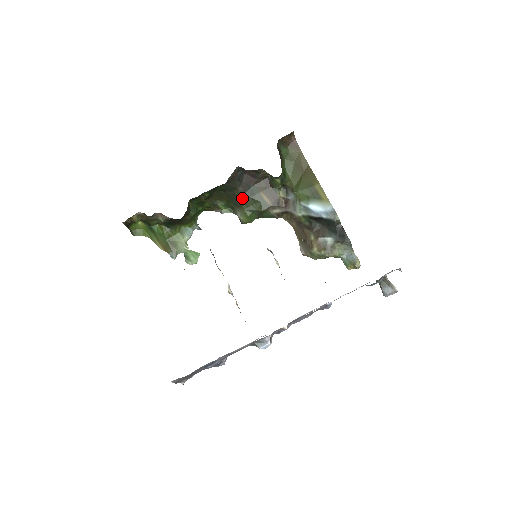
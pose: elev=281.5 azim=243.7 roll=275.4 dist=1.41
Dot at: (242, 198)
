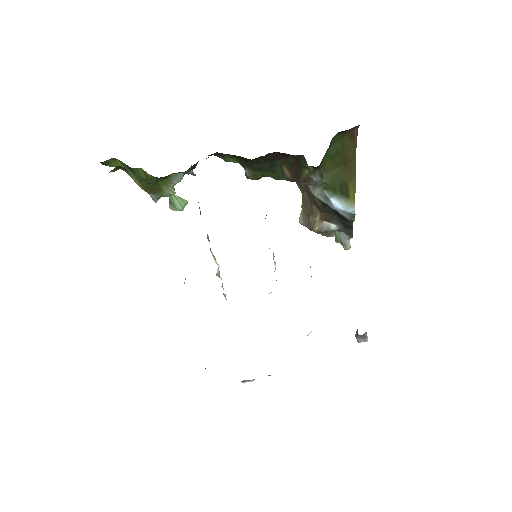
Dot at: (259, 166)
